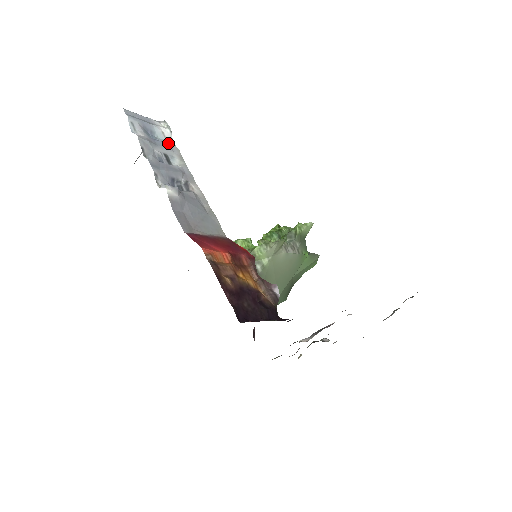
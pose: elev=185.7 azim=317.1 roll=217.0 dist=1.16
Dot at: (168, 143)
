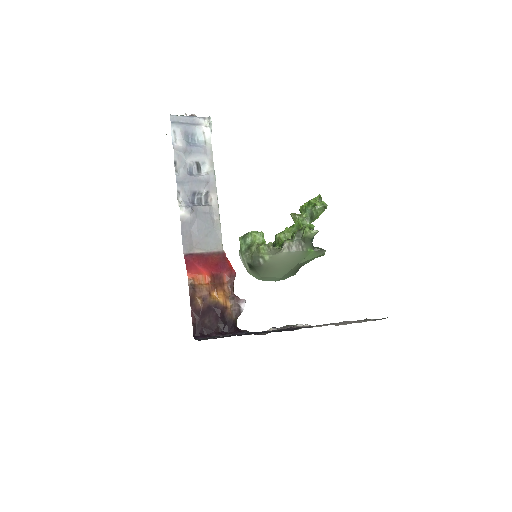
Dot at: (205, 146)
